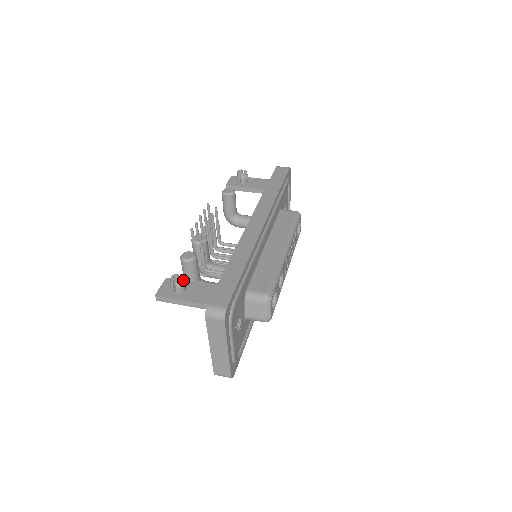
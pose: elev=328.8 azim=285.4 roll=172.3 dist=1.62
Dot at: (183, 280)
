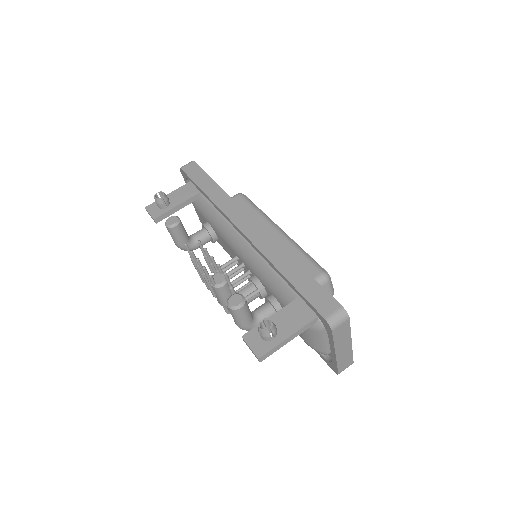
Dot at: (271, 322)
